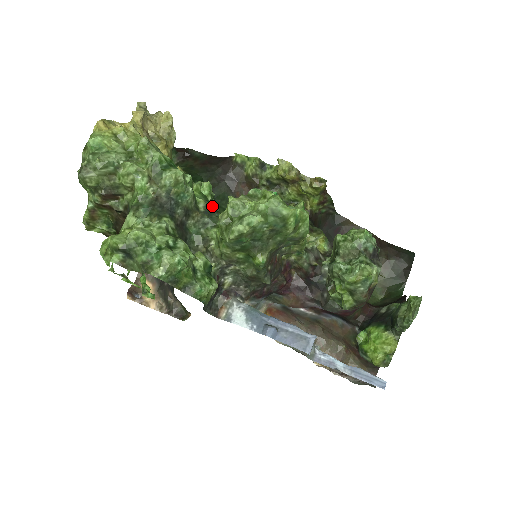
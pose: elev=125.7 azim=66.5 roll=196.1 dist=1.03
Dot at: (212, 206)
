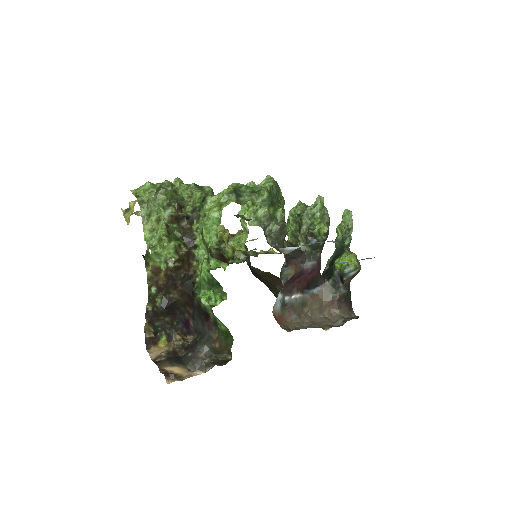
Dot at: occluded
